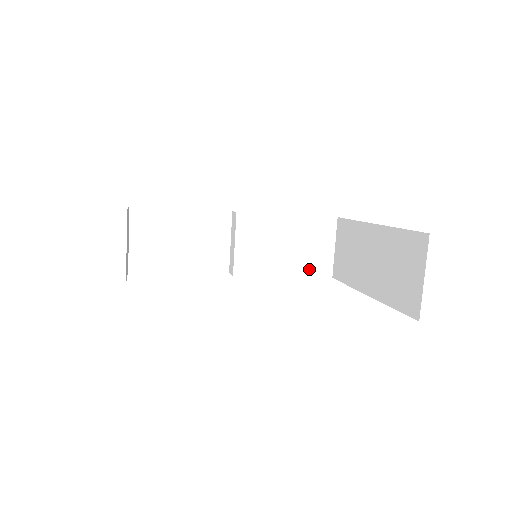
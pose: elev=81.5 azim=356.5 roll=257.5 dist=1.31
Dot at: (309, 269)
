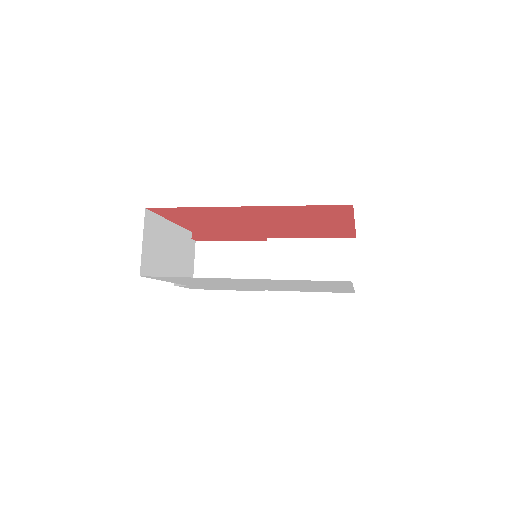
Dot at: occluded
